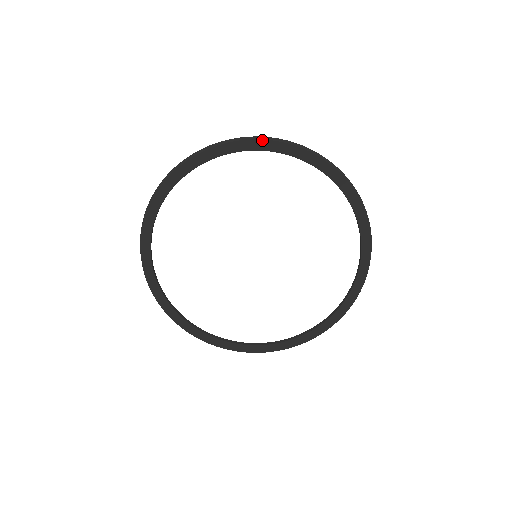
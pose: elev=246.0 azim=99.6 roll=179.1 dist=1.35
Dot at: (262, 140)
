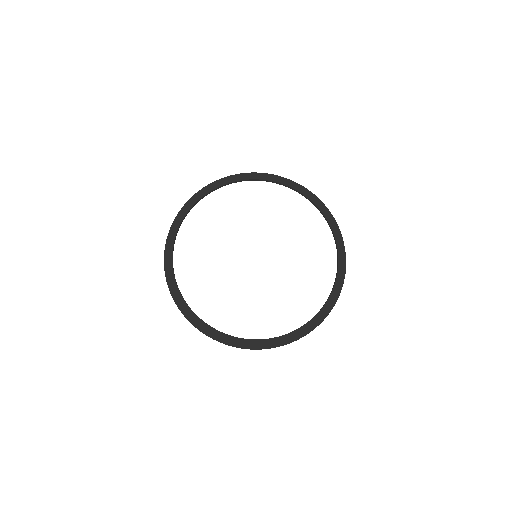
Dot at: (208, 185)
